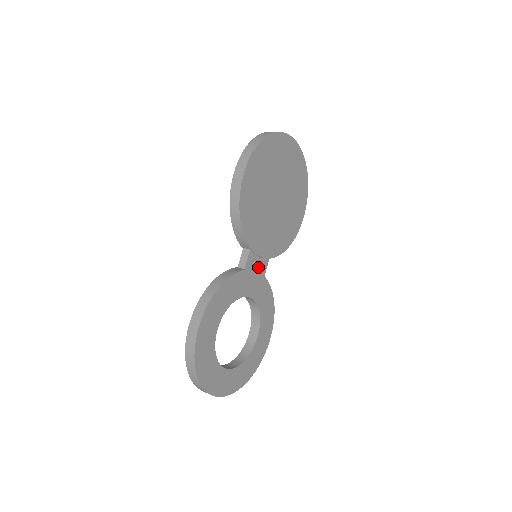
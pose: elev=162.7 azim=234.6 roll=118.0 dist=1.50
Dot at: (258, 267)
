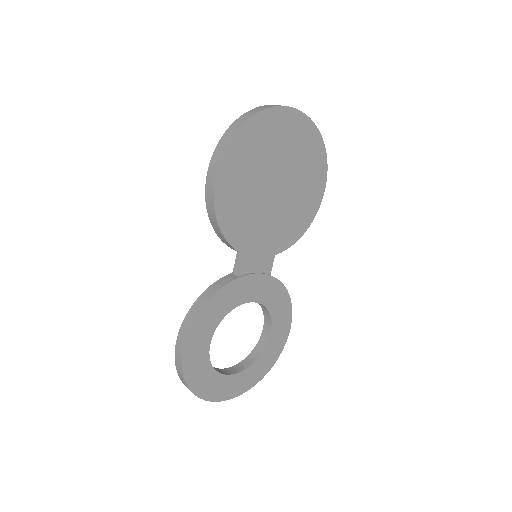
Dot at: (259, 268)
